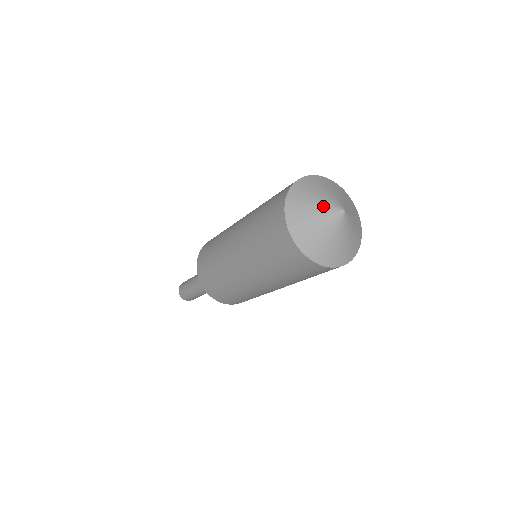
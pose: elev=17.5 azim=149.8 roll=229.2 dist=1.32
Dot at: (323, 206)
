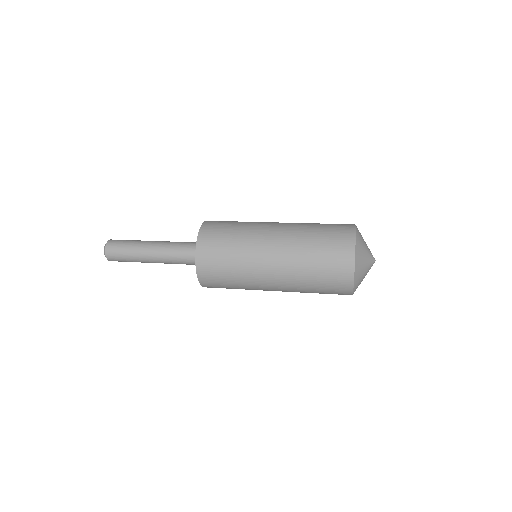
Dot at: (369, 257)
